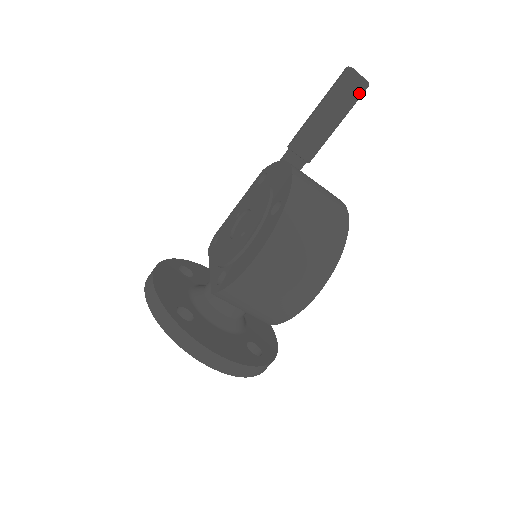
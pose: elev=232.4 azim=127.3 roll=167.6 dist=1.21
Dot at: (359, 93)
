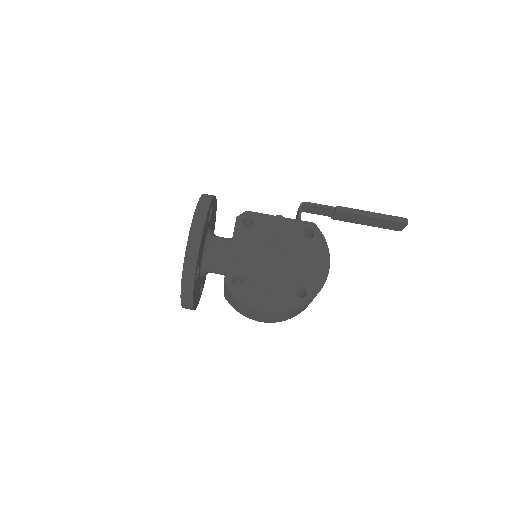
Dot at: (392, 229)
